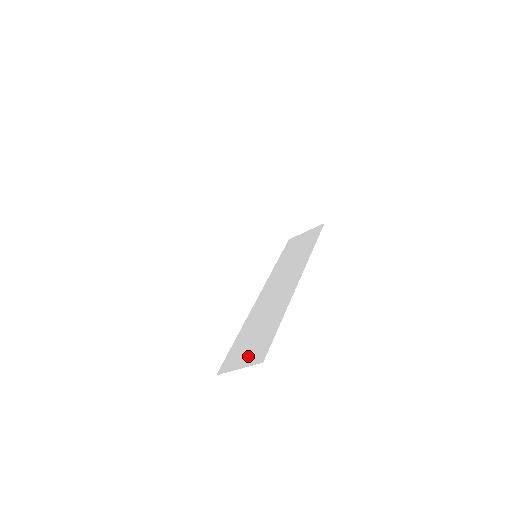
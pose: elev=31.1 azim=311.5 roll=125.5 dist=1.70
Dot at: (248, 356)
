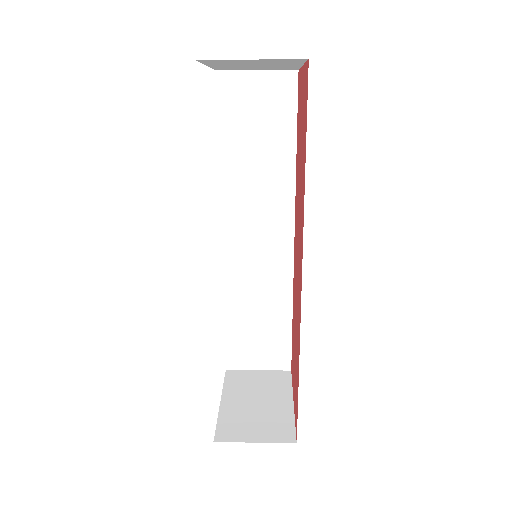
Dot at: (264, 356)
